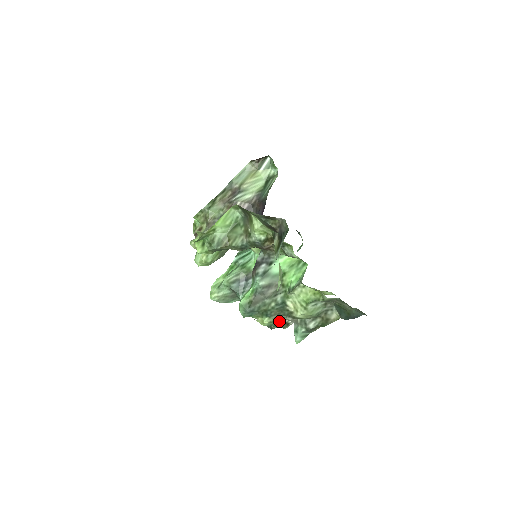
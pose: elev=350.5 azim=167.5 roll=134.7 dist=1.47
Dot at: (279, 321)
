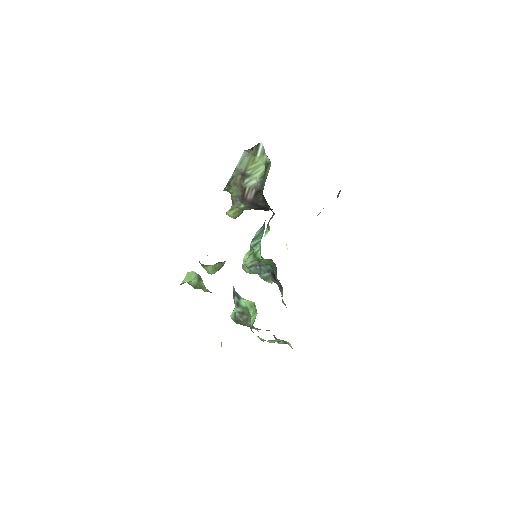
Dot at: occluded
